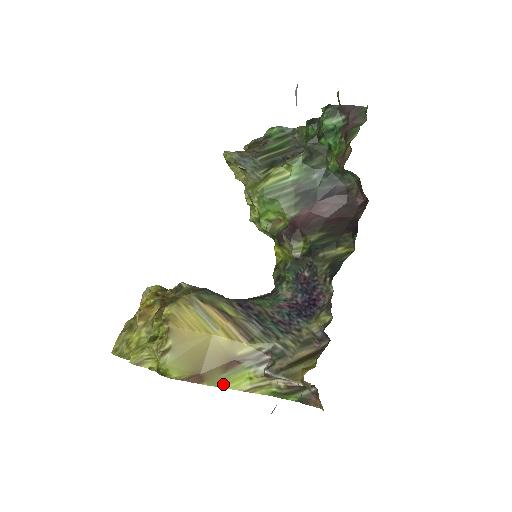
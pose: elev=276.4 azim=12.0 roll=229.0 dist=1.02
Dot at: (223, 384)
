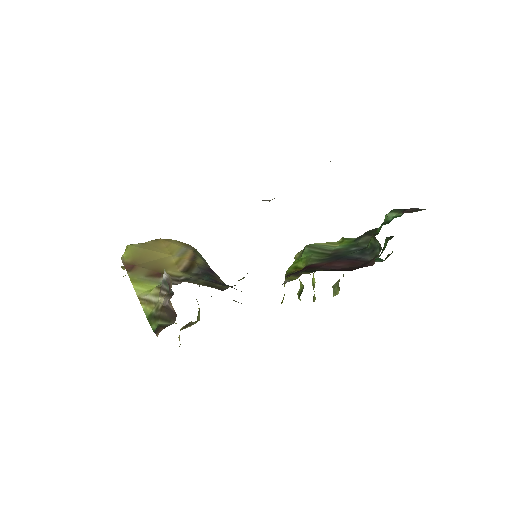
Dot at: (136, 282)
